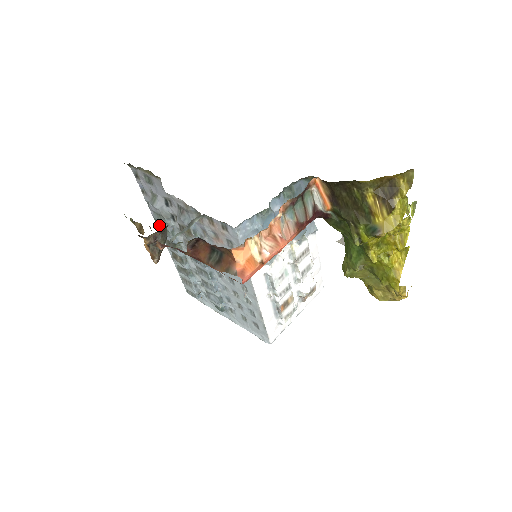
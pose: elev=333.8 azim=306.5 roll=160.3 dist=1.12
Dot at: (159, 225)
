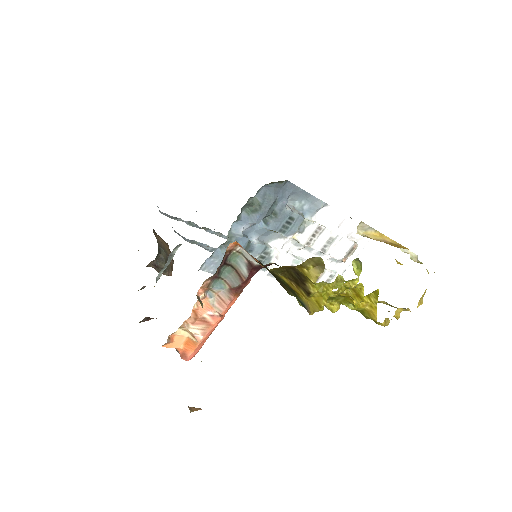
Dot at: occluded
